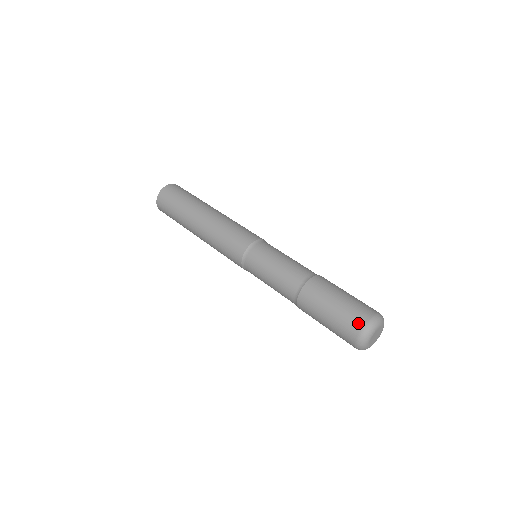
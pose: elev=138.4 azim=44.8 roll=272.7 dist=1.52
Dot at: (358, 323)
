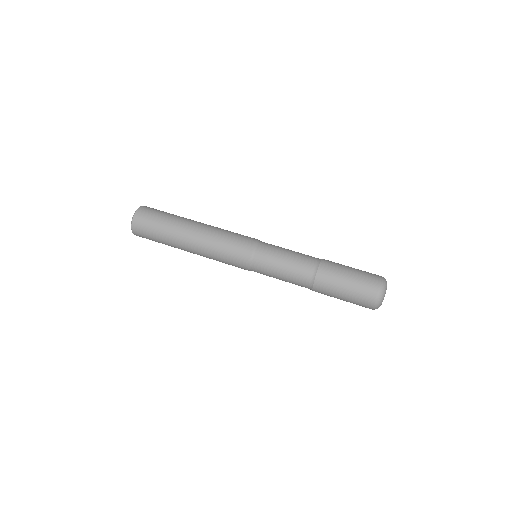
Dot at: (374, 287)
